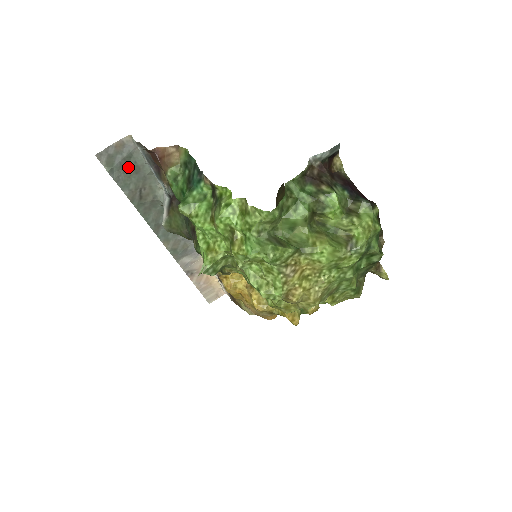
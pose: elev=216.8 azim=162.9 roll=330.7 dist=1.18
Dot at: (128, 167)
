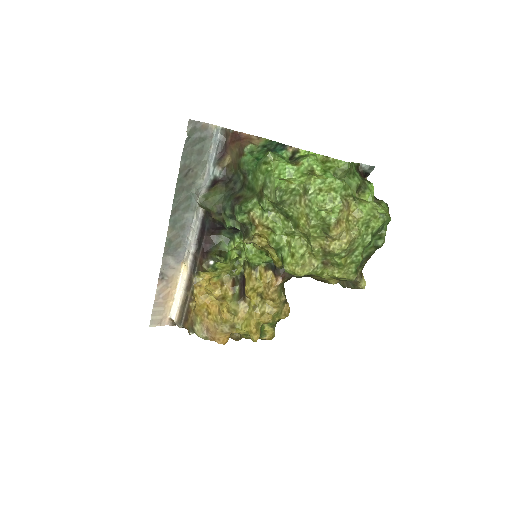
Dot at: (197, 146)
